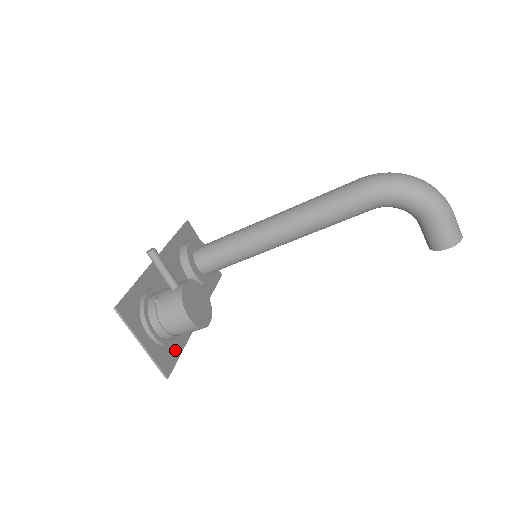
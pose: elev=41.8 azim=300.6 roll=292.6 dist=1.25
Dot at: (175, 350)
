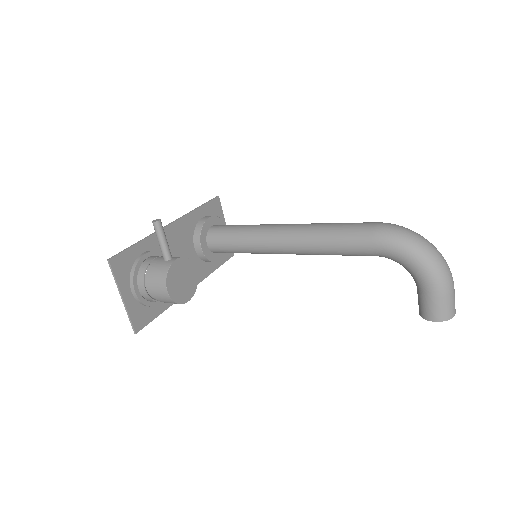
Dot at: (154, 311)
